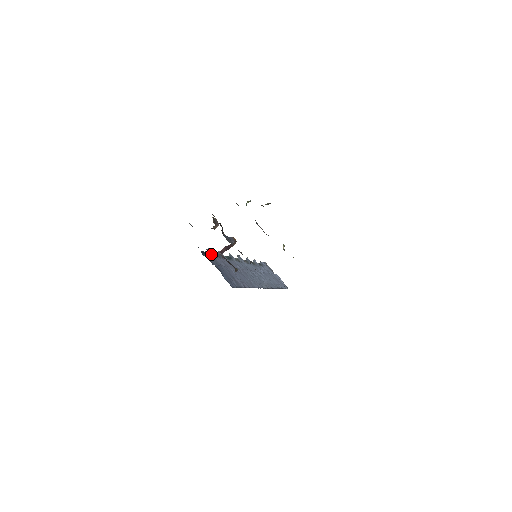
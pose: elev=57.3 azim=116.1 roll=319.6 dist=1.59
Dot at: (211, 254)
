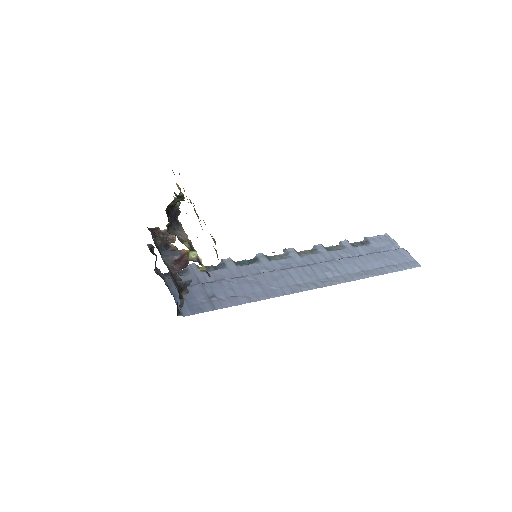
Dot at: (190, 271)
